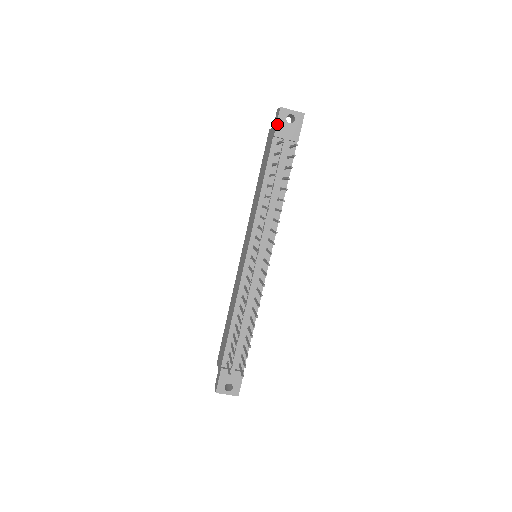
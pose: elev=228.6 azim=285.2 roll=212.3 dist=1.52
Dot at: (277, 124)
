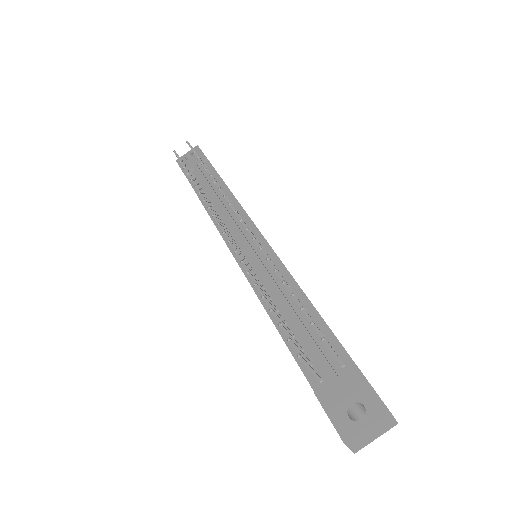
Dot at: (181, 168)
